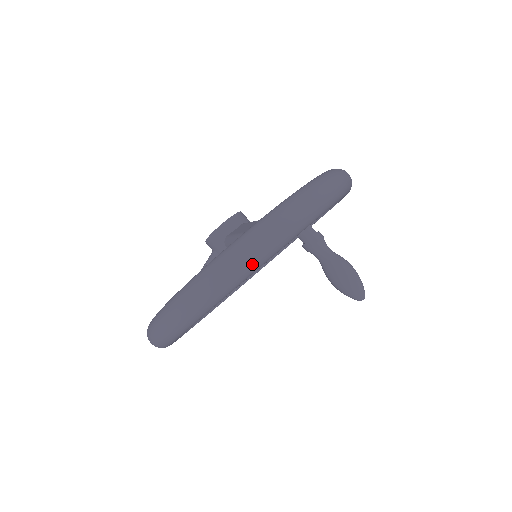
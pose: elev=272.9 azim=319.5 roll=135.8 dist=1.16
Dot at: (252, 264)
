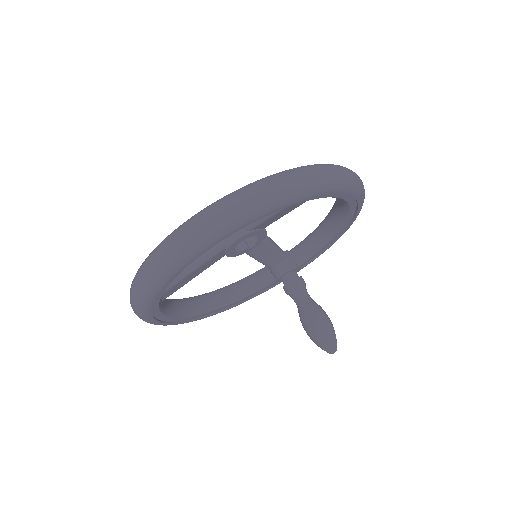
Dot at: (302, 187)
